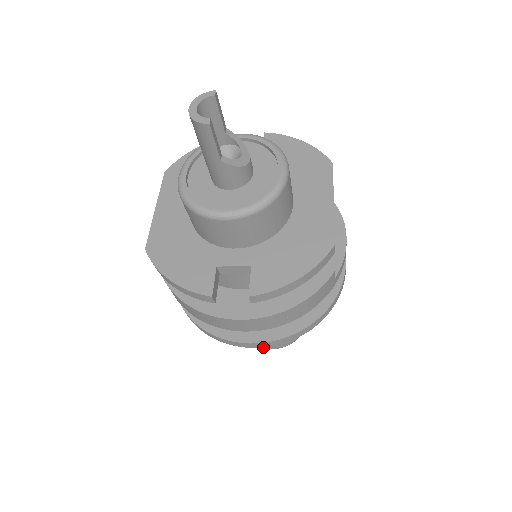
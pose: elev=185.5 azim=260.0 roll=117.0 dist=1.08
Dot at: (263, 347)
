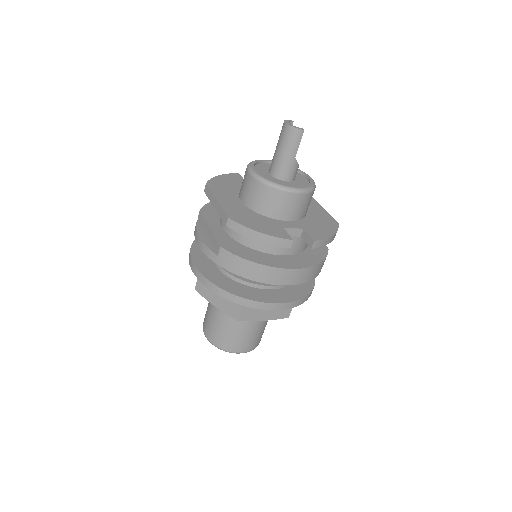
Dot at: (237, 351)
